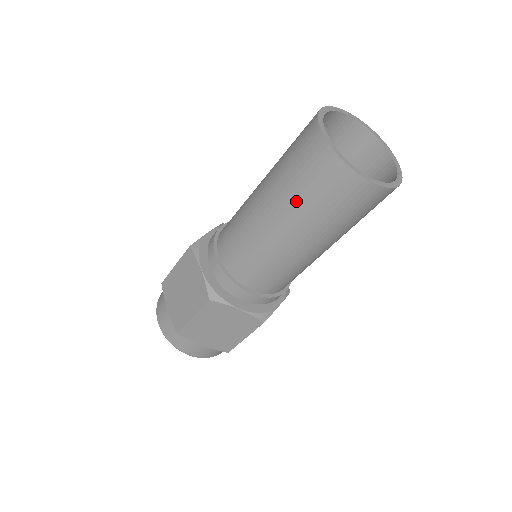
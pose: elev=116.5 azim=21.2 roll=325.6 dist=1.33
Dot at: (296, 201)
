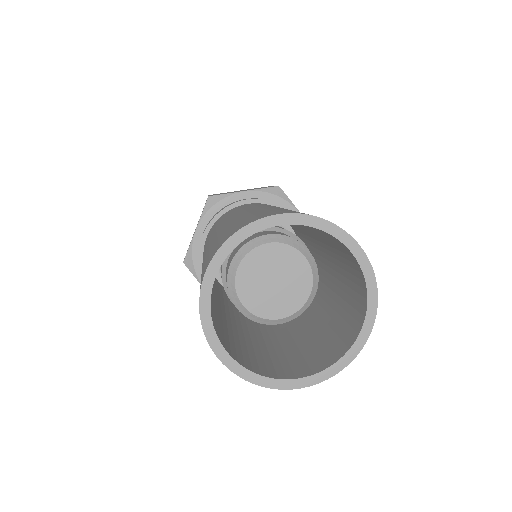
Dot at: occluded
